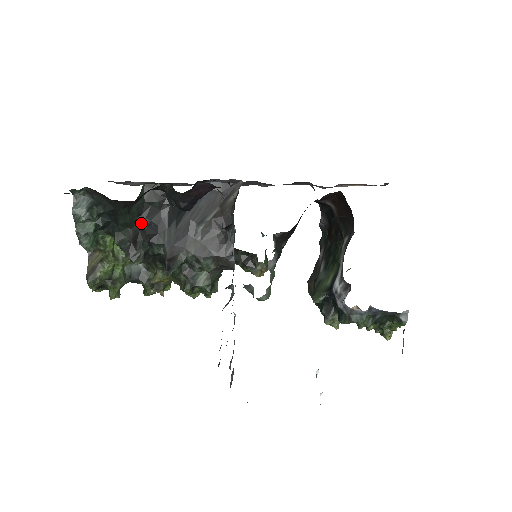
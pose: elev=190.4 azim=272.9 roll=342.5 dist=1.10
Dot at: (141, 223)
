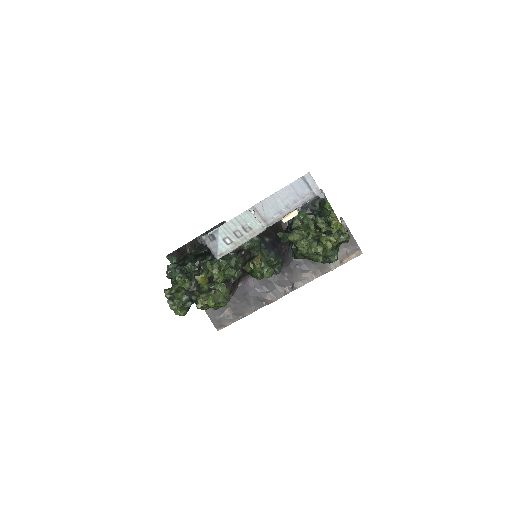
Dot at: occluded
